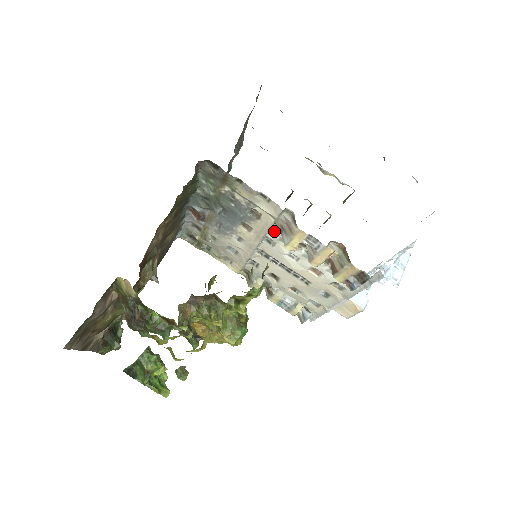
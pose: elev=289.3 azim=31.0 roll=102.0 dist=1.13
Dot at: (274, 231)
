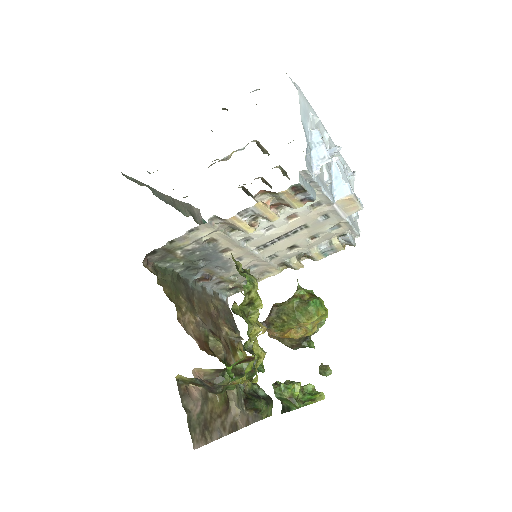
Dot at: (234, 234)
